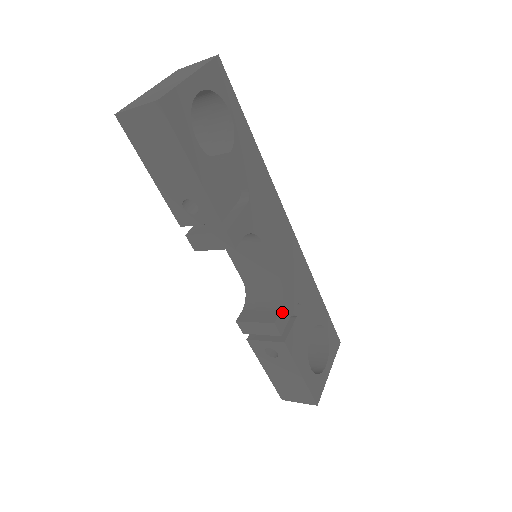
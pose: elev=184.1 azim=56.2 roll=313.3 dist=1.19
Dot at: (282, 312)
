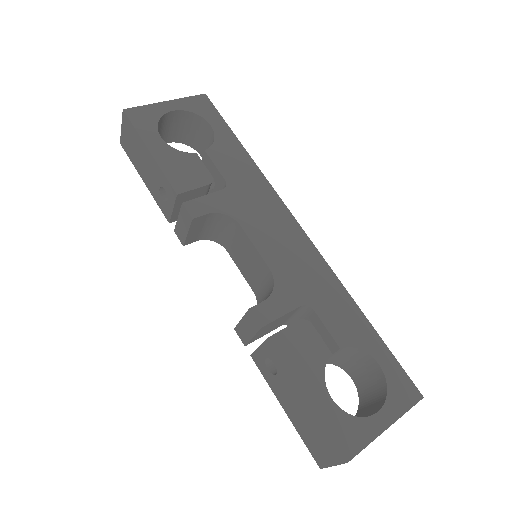
Dot at: (268, 303)
